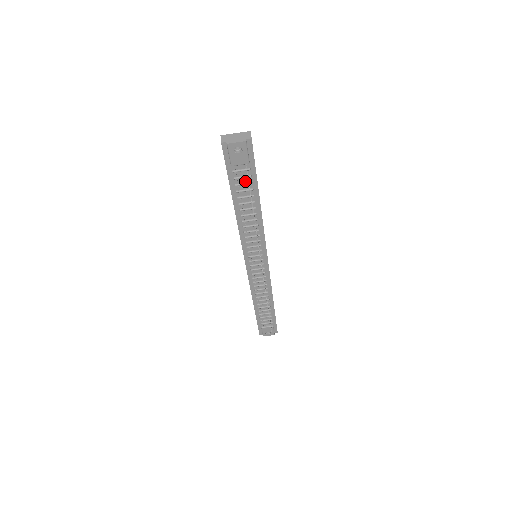
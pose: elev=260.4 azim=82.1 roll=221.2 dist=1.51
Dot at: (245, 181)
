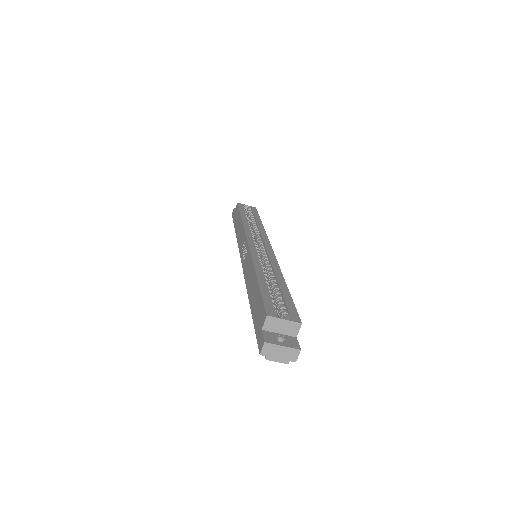
Dot at: occluded
